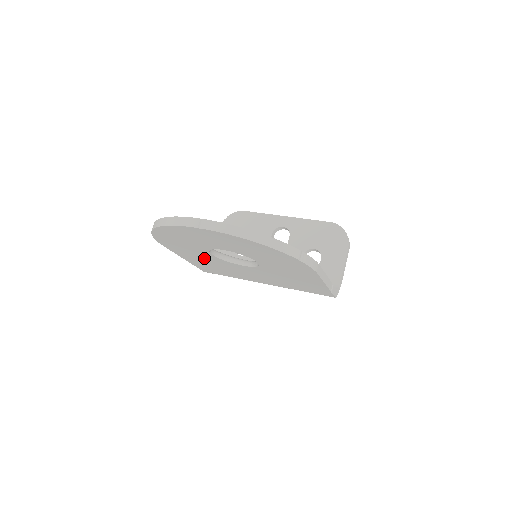
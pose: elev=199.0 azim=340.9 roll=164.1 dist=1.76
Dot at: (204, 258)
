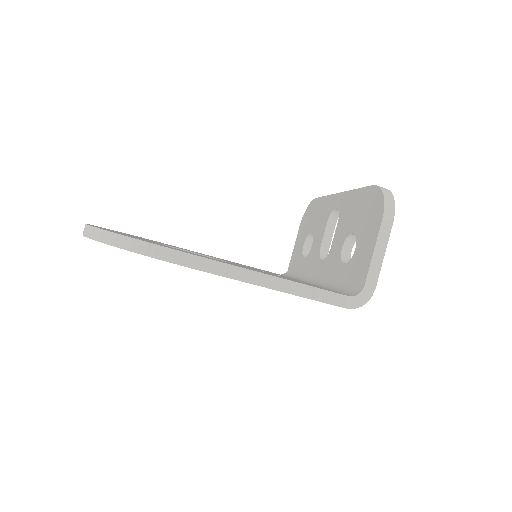
Dot at: occluded
